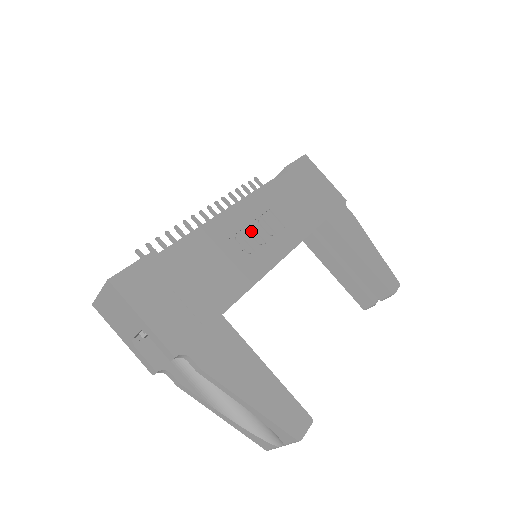
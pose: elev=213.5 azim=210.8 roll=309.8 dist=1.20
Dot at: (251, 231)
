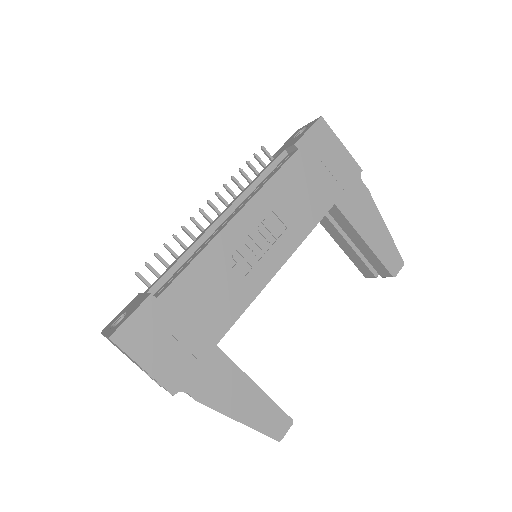
Dot at: (249, 244)
